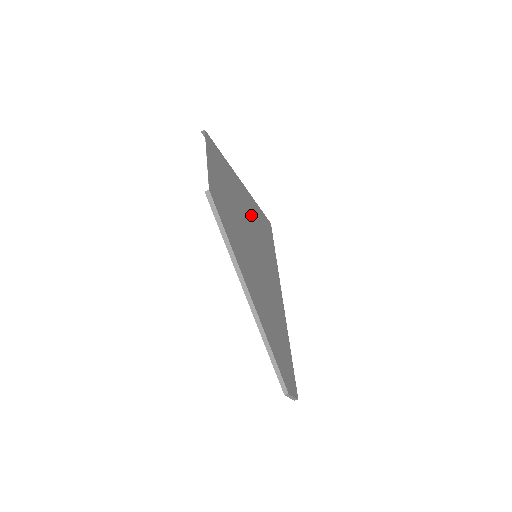
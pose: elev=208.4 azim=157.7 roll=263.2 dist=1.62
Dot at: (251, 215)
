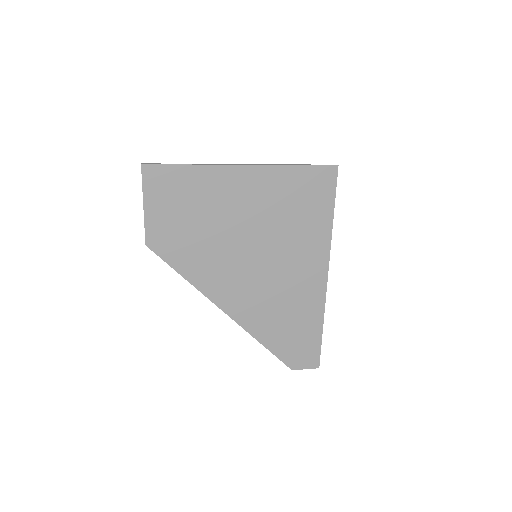
Dot at: (259, 202)
